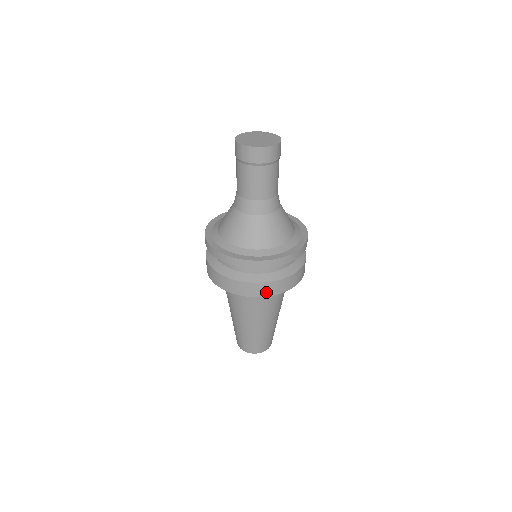
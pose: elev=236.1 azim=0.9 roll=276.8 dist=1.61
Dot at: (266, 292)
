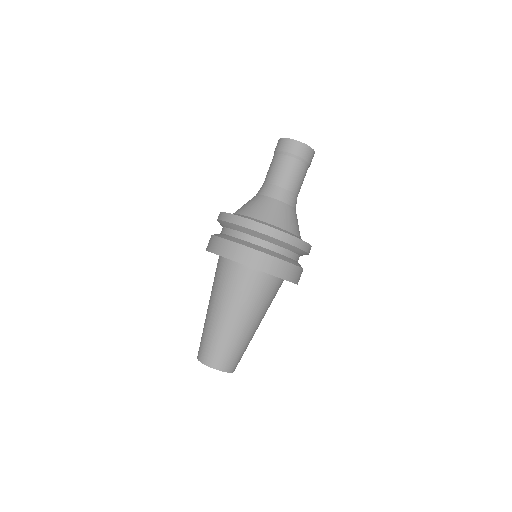
Dot at: (219, 250)
